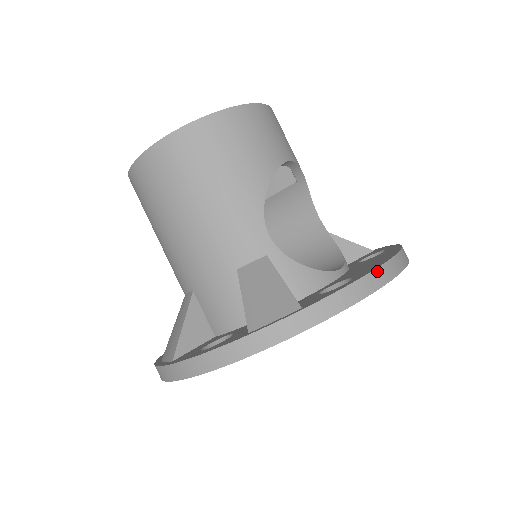
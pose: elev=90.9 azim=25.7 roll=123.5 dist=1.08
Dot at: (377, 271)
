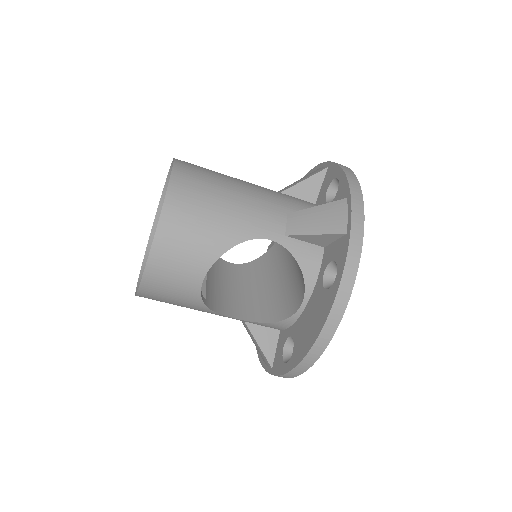
Dot at: (298, 367)
